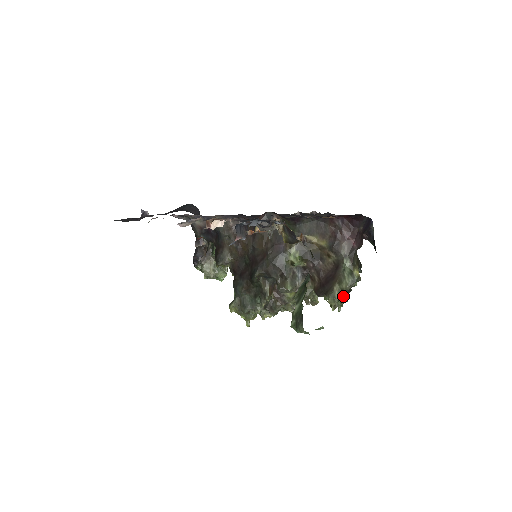
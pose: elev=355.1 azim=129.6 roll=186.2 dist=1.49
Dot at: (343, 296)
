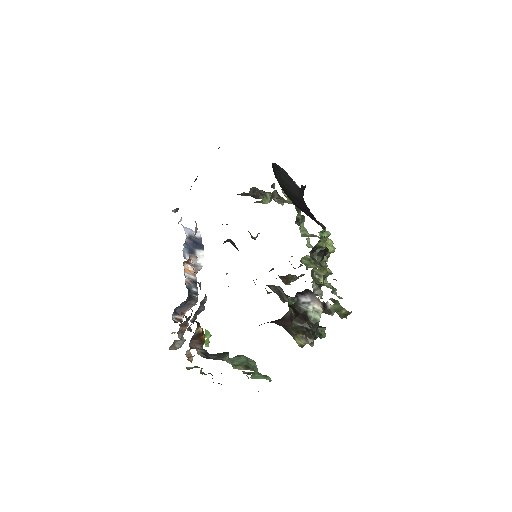
Dot at: occluded
